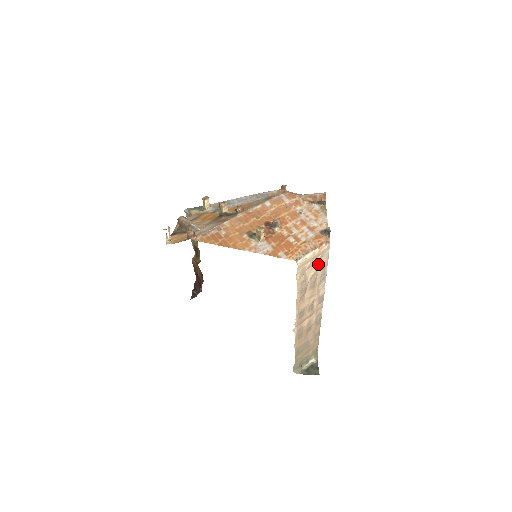
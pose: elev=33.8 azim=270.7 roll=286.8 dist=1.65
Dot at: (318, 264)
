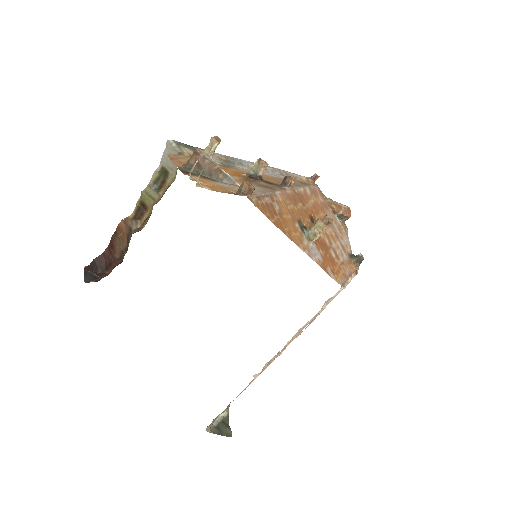
Dot at: occluded
